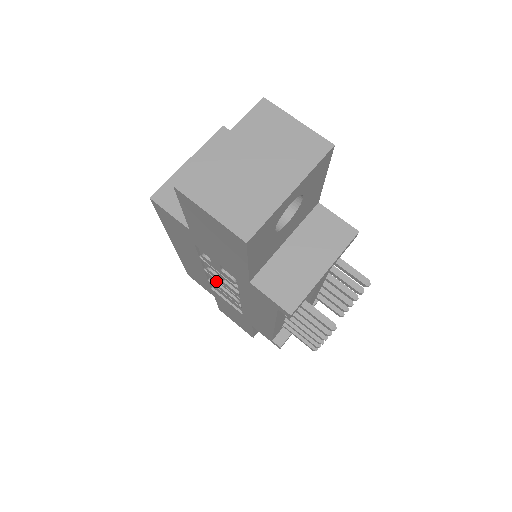
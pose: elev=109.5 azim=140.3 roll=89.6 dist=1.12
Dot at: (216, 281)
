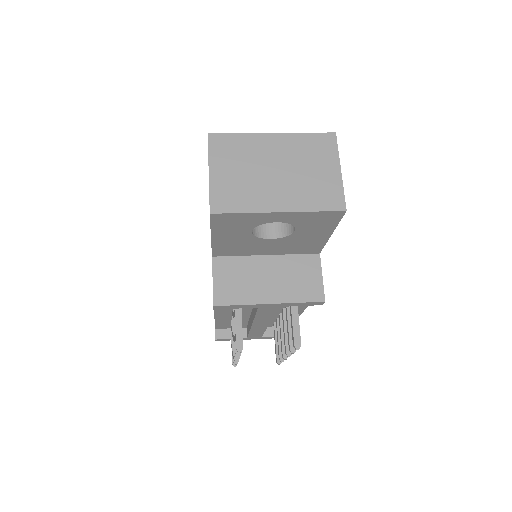
Dot at: occluded
